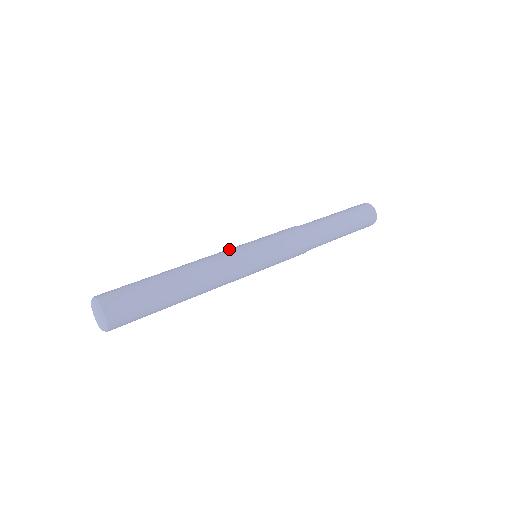
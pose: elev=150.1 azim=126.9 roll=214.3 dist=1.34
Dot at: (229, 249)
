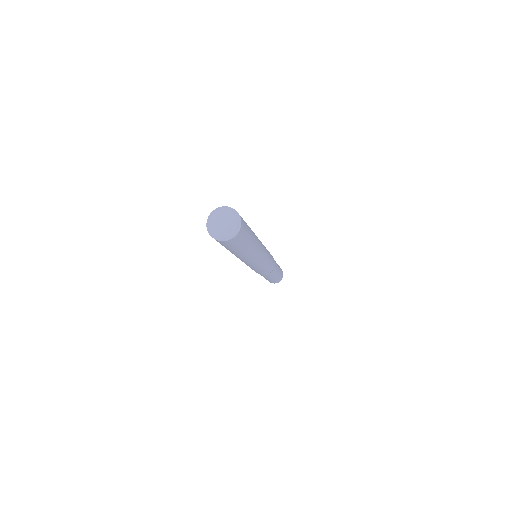
Dot at: occluded
